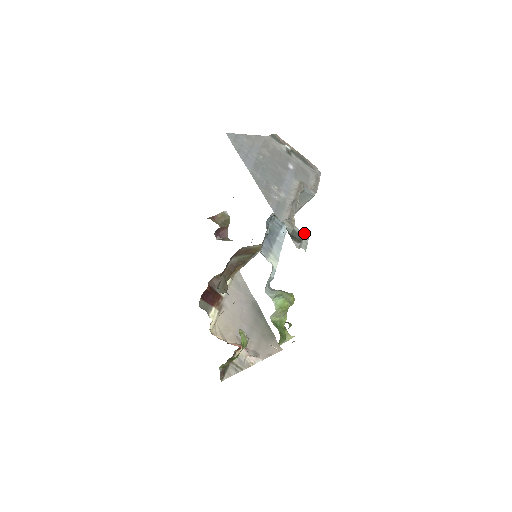
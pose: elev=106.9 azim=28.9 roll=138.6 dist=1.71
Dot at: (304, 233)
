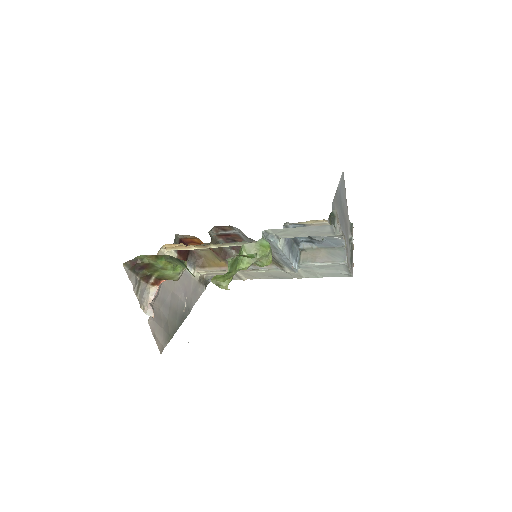
Dot at: occluded
